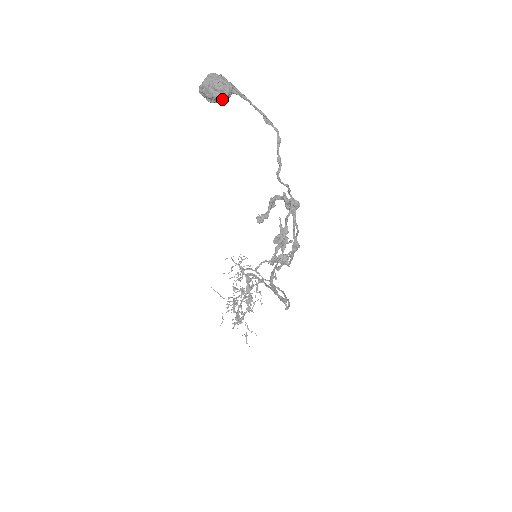
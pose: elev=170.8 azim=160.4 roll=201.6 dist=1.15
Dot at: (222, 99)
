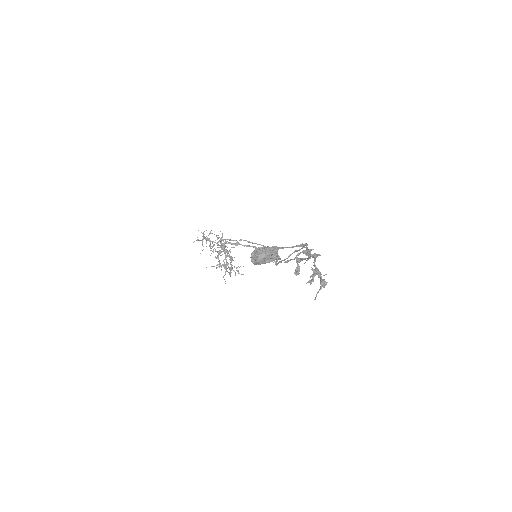
Dot at: (274, 260)
